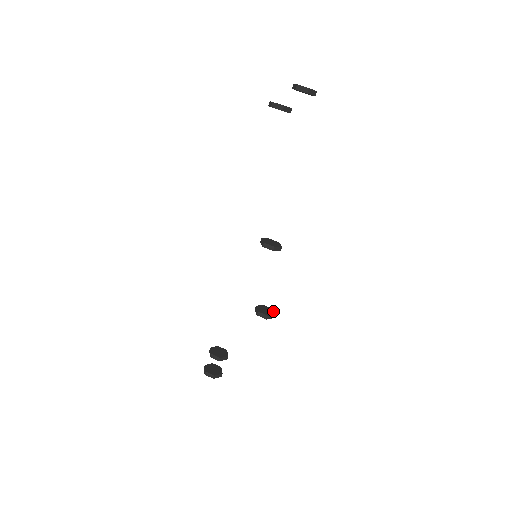
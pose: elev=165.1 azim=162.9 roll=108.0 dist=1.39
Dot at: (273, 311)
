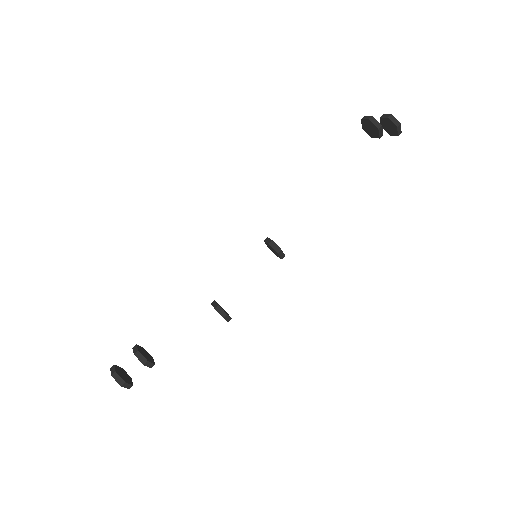
Dot at: occluded
